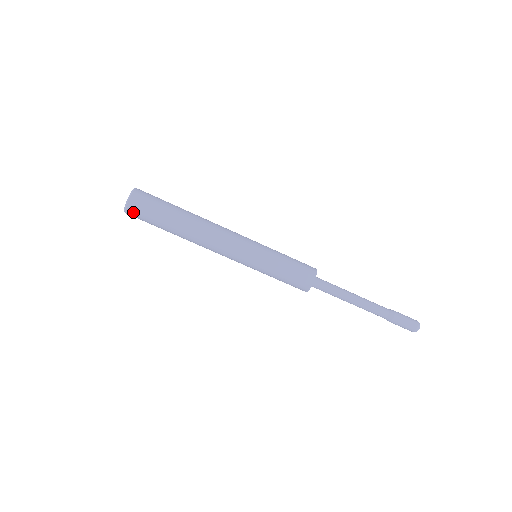
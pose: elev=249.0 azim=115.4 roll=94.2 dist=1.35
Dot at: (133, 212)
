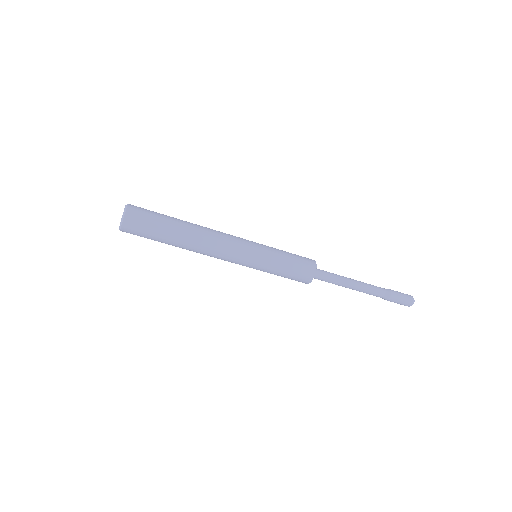
Dot at: (130, 228)
